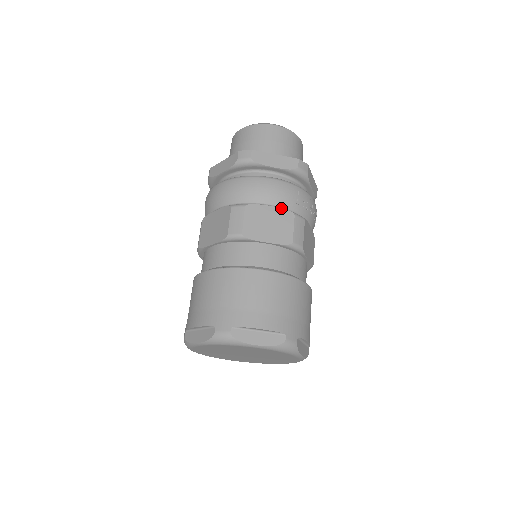
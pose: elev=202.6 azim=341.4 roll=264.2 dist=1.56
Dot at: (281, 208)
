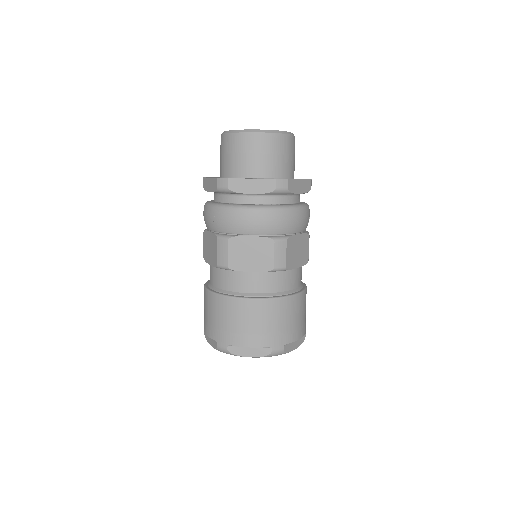
Dot at: (302, 232)
